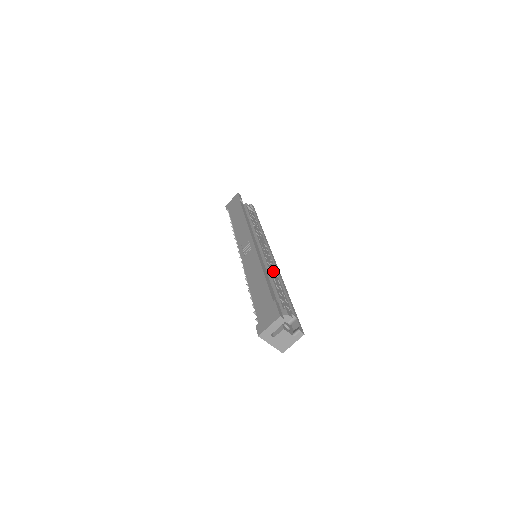
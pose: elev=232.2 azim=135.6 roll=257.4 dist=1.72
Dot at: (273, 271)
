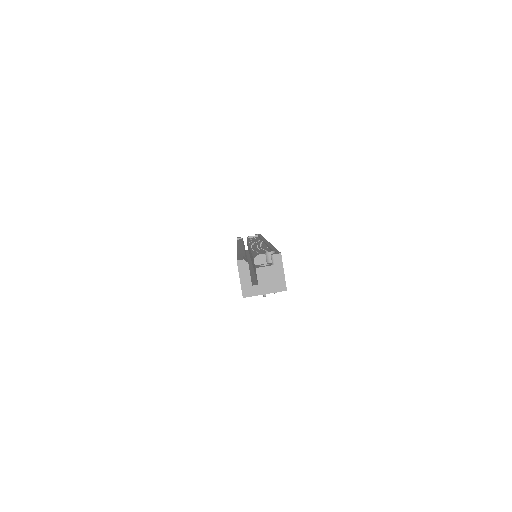
Dot at: (259, 247)
